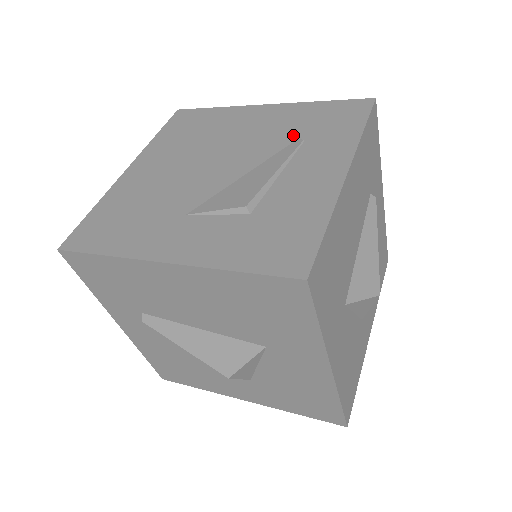
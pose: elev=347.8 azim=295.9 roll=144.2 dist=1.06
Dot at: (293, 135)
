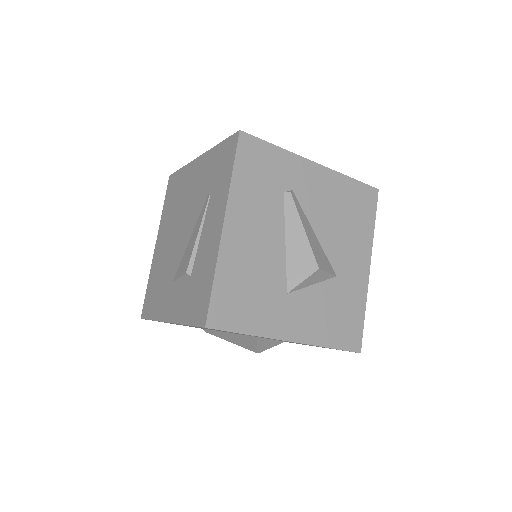
Dot at: (206, 190)
